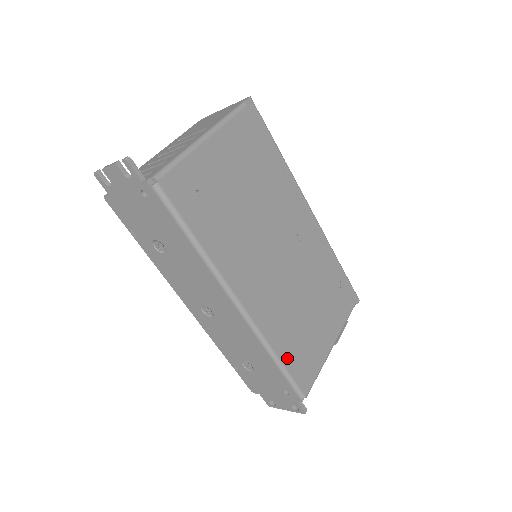
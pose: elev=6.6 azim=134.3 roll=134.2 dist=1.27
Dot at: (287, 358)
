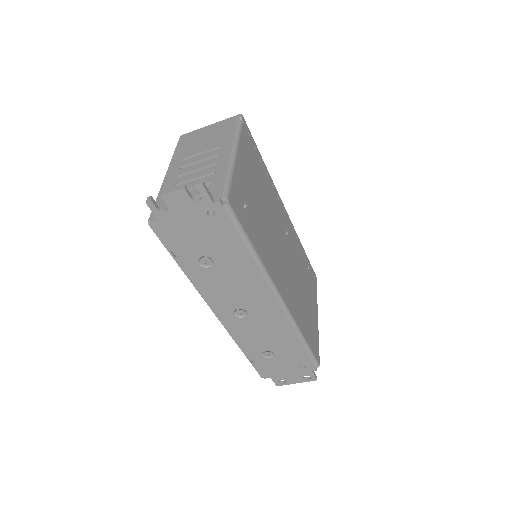
Dot at: (307, 336)
